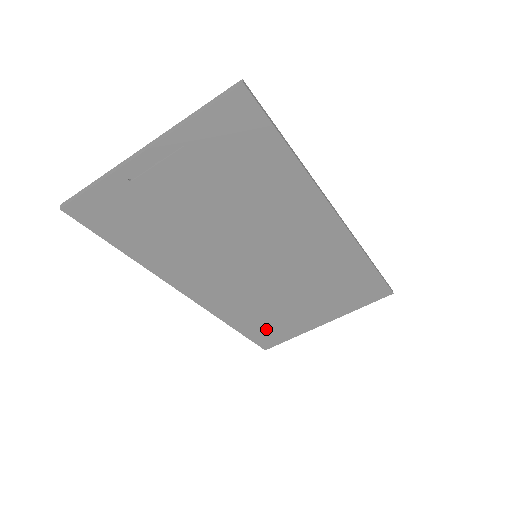
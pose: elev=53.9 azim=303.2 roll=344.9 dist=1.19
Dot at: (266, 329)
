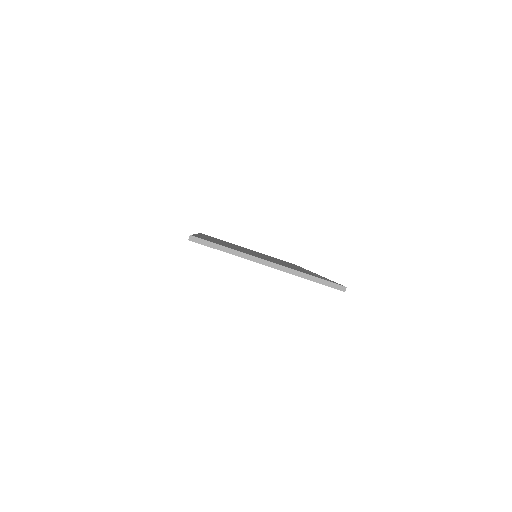
Dot at: occluded
